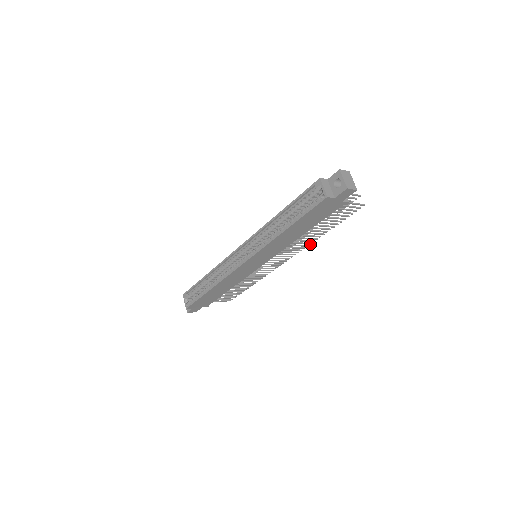
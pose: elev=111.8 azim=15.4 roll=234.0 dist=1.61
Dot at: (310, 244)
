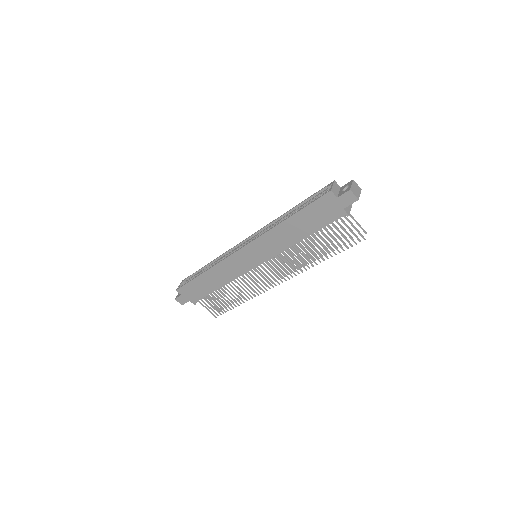
Dot at: (306, 270)
